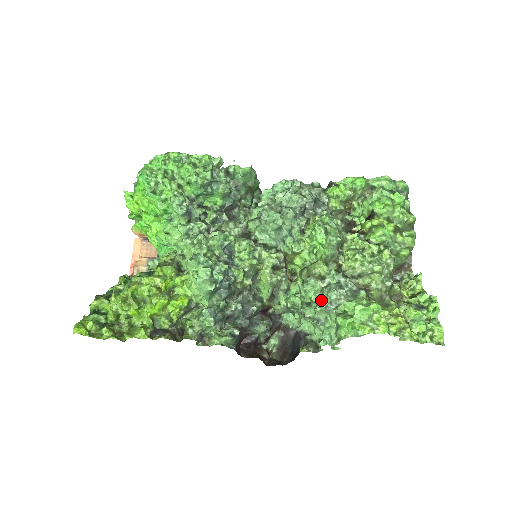
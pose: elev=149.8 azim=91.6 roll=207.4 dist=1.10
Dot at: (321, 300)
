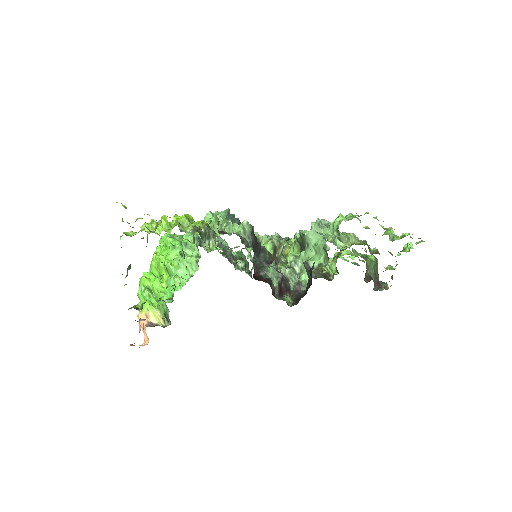
Dot at: occluded
